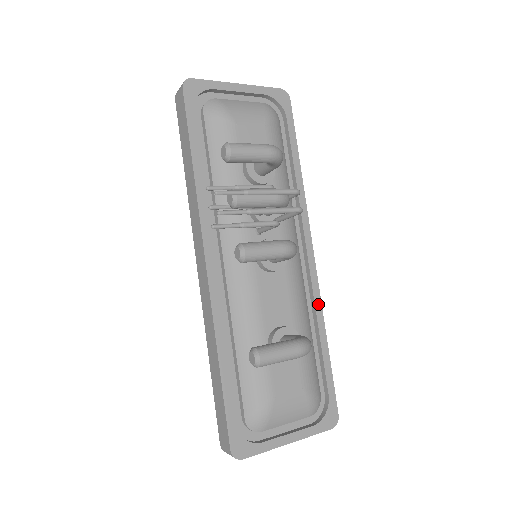
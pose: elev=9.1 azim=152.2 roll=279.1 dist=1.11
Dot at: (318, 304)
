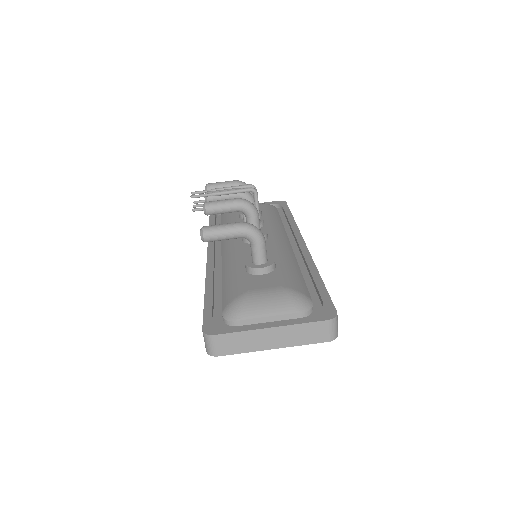
Dot at: (309, 260)
